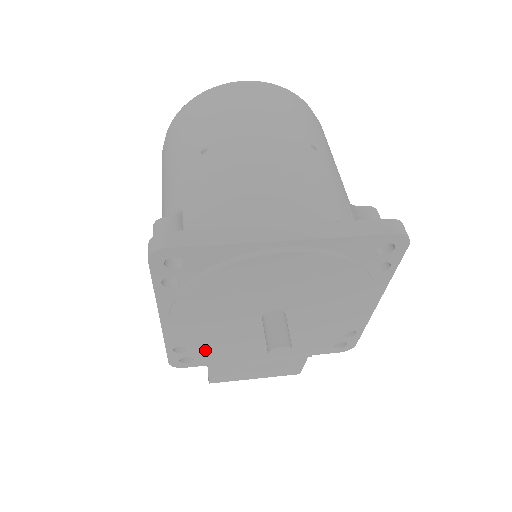
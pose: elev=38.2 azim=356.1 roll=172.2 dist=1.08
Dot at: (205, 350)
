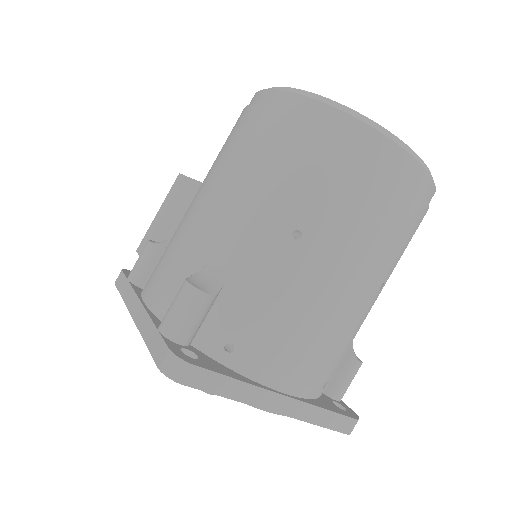
Dot at: occluded
